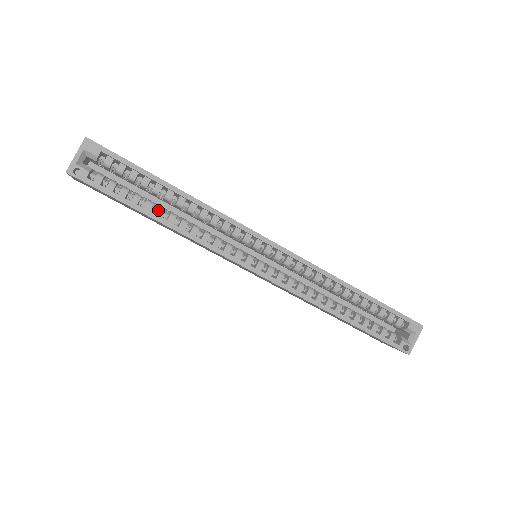
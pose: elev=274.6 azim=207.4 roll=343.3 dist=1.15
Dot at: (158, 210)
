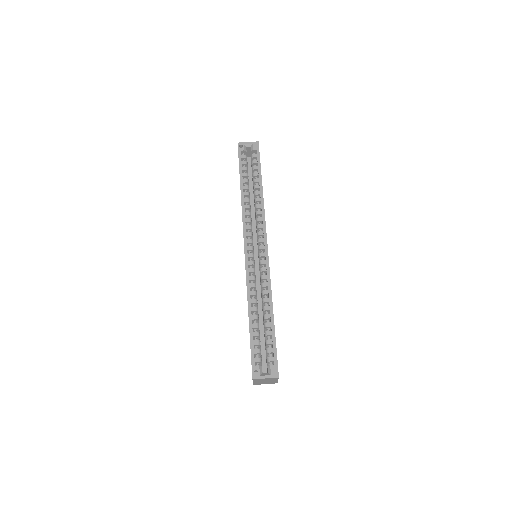
Dot at: (246, 186)
